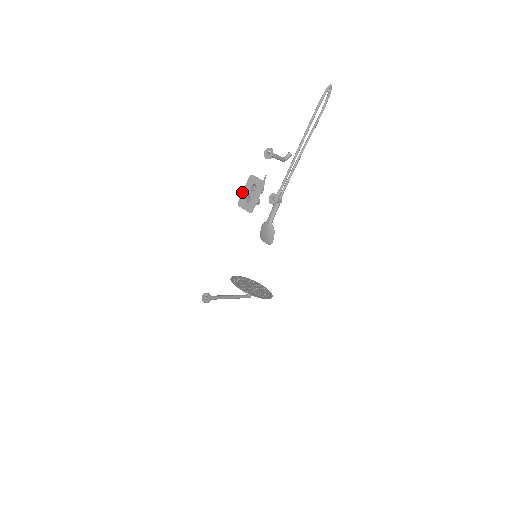
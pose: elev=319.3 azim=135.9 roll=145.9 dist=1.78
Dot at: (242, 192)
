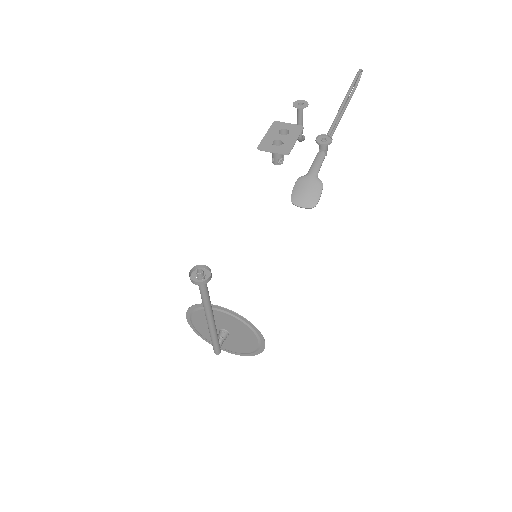
Dot at: occluded
